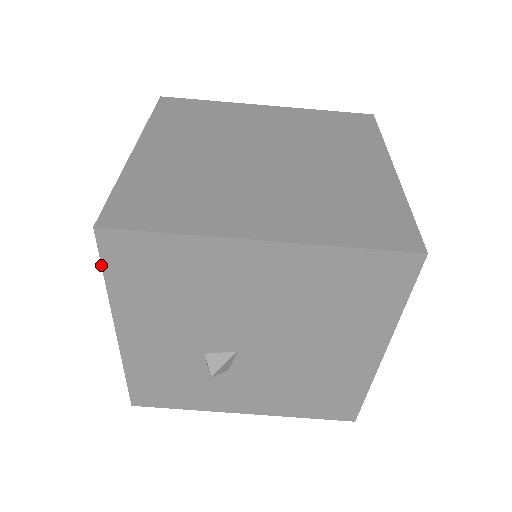
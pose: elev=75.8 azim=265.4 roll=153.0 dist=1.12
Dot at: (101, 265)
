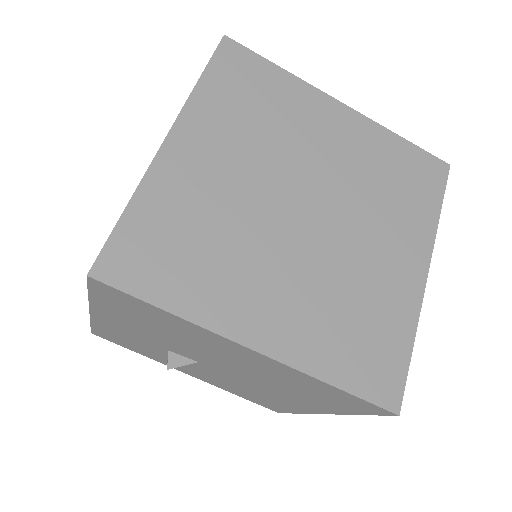
Dot at: occluded
